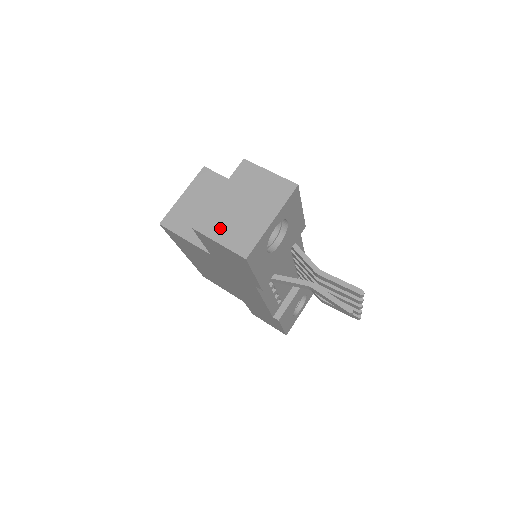
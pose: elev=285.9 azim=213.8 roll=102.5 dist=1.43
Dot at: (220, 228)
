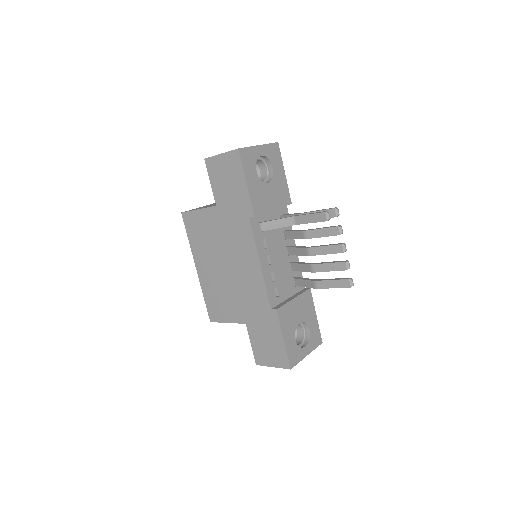
Dot at: occluded
